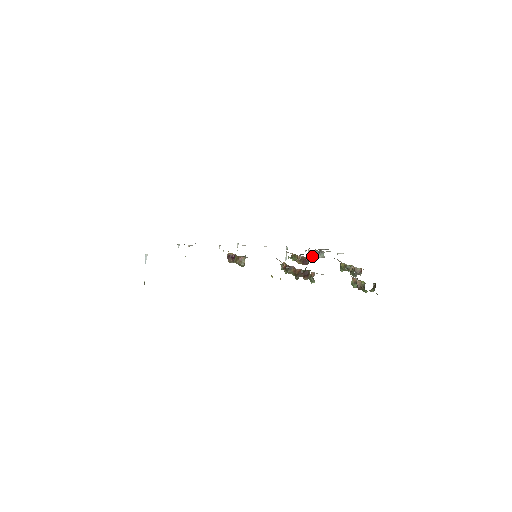
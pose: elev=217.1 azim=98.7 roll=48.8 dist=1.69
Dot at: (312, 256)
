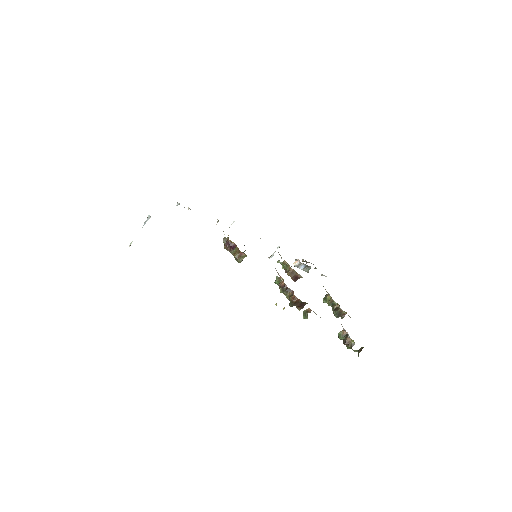
Dot at: (299, 267)
